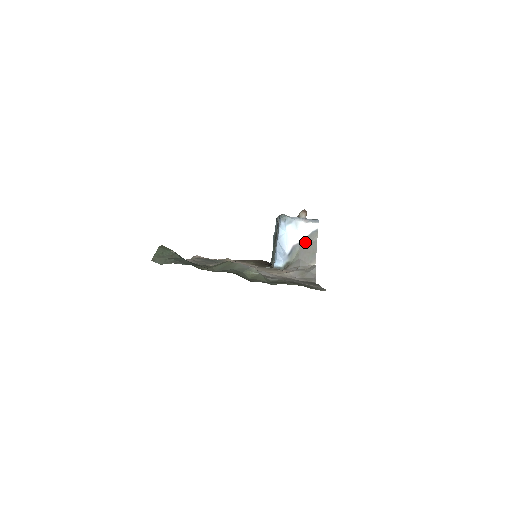
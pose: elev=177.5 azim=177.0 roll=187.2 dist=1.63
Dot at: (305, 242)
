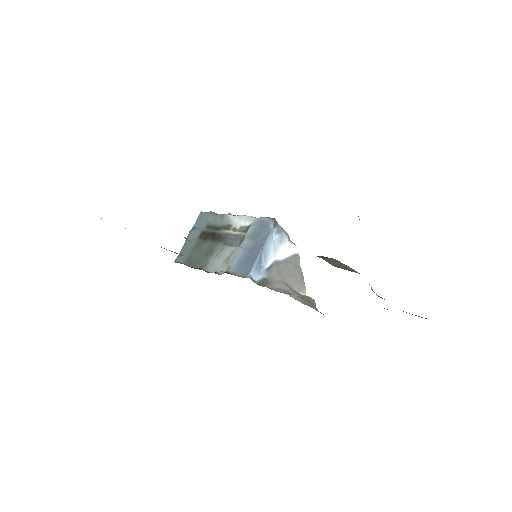
Dot at: (288, 263)
